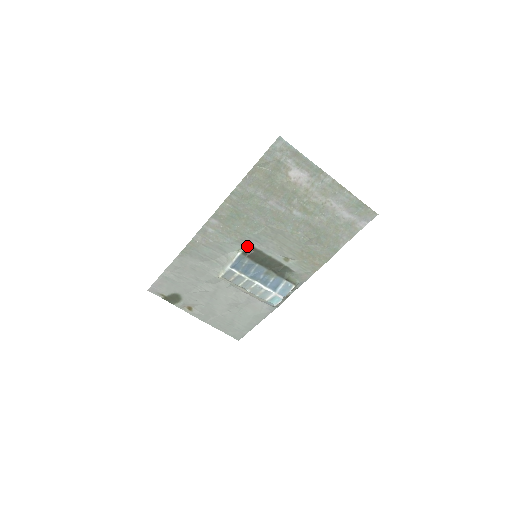
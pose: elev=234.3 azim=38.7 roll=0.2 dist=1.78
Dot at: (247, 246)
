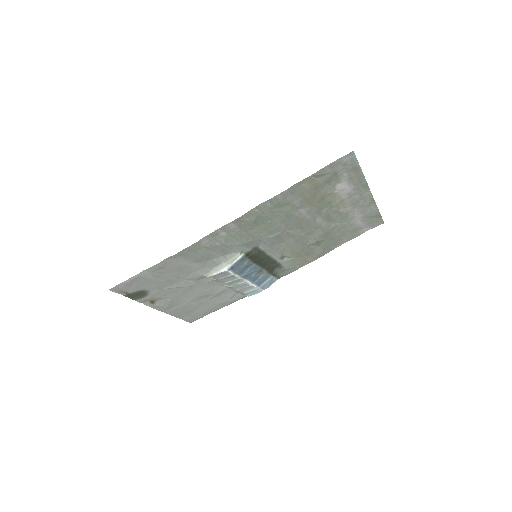
Dot at: (252, 247)
